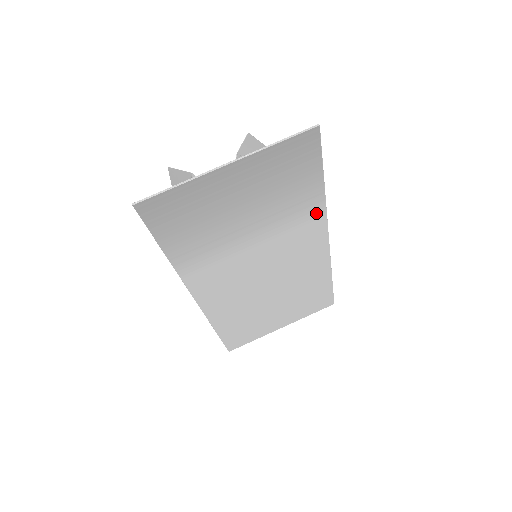
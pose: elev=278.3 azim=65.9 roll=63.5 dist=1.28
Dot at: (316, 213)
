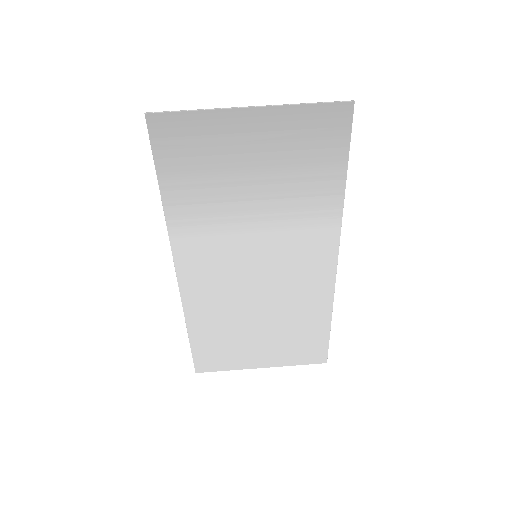
Dot at: (330, 218)
